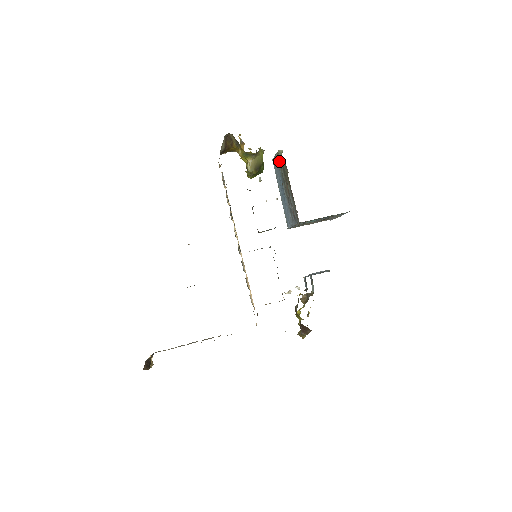
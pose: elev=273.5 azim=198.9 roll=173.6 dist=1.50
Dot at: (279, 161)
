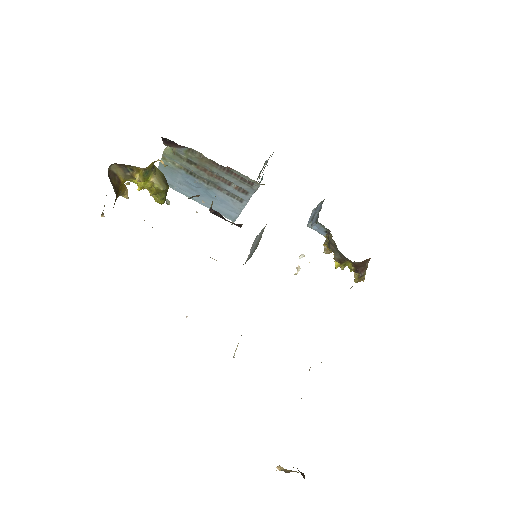
Dot at: (171, 163)
